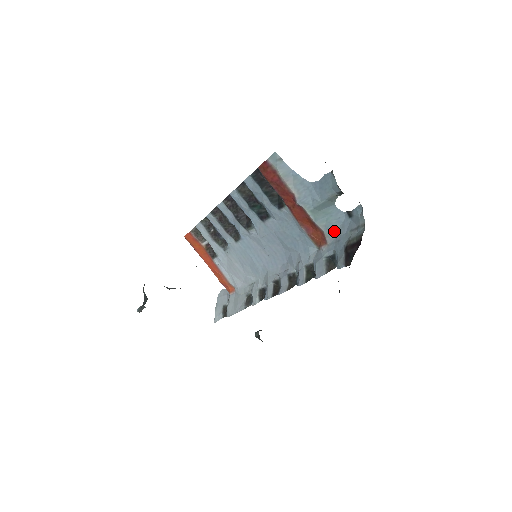
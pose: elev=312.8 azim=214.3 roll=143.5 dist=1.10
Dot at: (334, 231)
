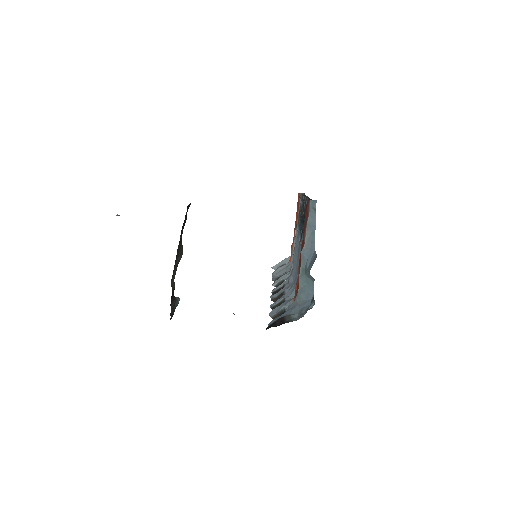
Dot at: (301, 299)
